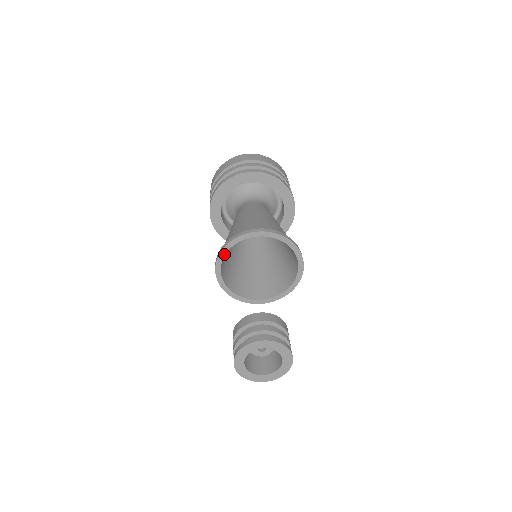
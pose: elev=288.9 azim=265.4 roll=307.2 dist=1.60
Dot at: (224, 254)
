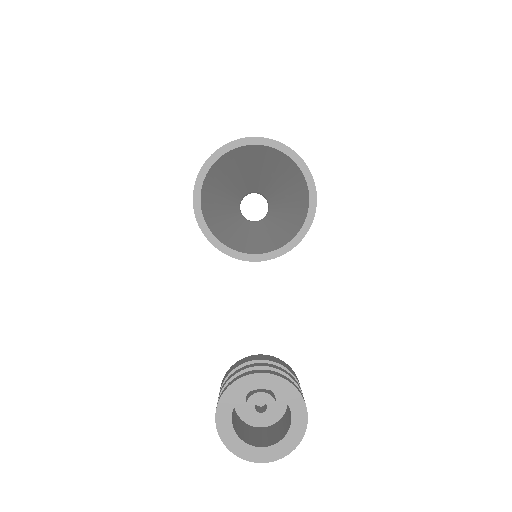
Dot at: (206, 171)
